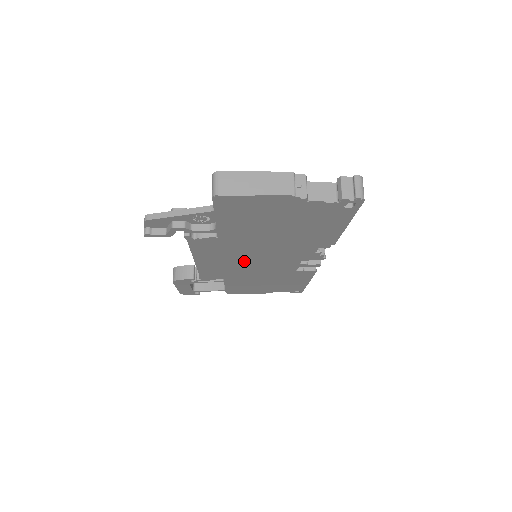
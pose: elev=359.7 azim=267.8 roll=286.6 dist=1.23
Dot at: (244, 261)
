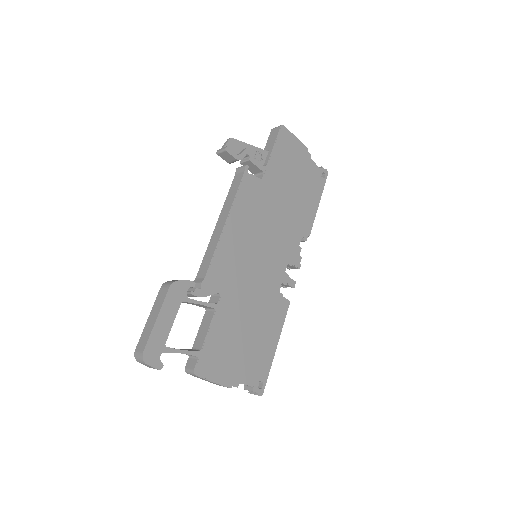
Dot at: (256, 244)
